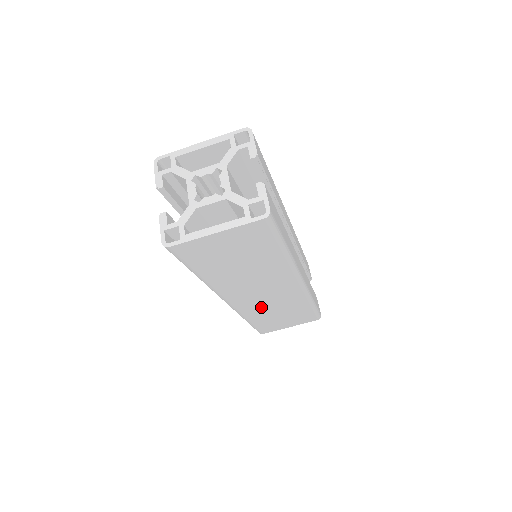
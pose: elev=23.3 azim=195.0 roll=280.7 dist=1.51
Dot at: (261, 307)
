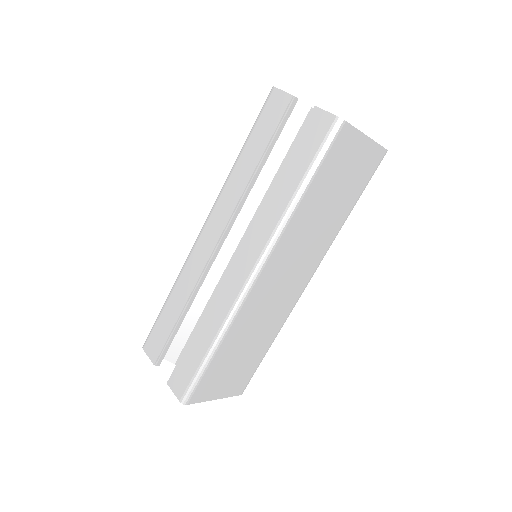
Dot at: (255, 316)
